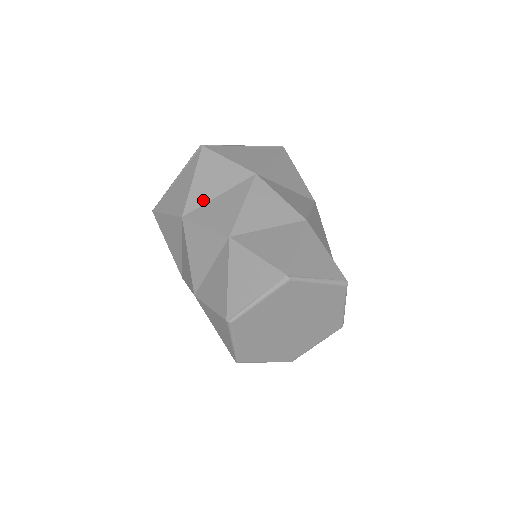
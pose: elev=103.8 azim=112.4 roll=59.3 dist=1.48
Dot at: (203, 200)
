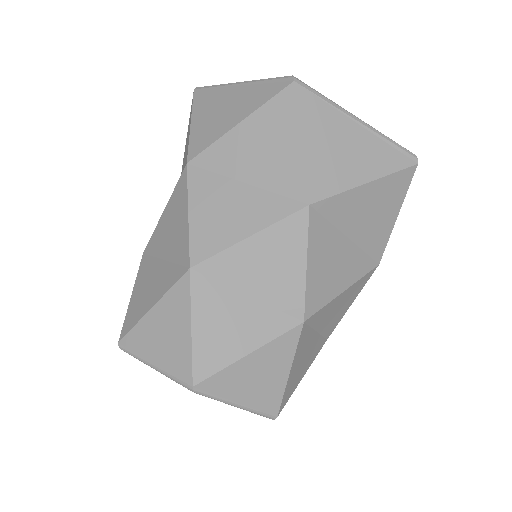
Dot at: (225, 168)
